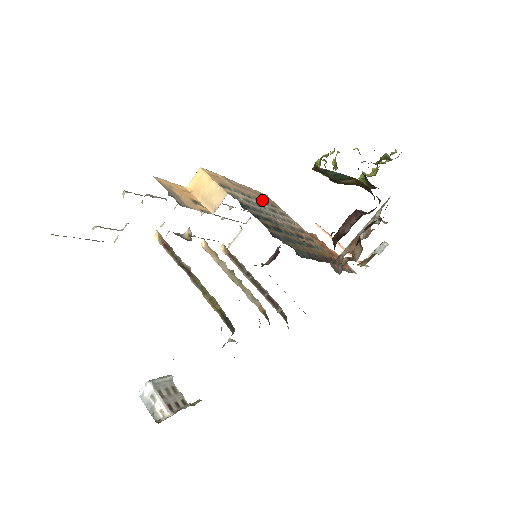
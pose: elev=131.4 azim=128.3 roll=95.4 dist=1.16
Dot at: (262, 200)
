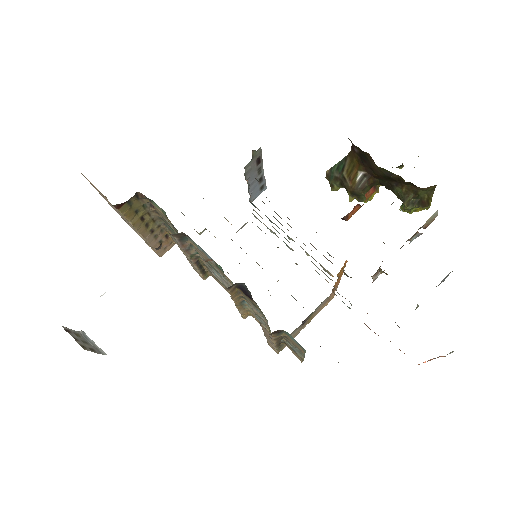
Dot at: occluded
